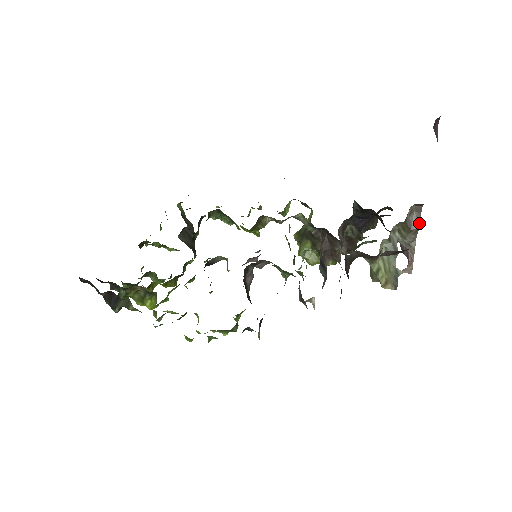
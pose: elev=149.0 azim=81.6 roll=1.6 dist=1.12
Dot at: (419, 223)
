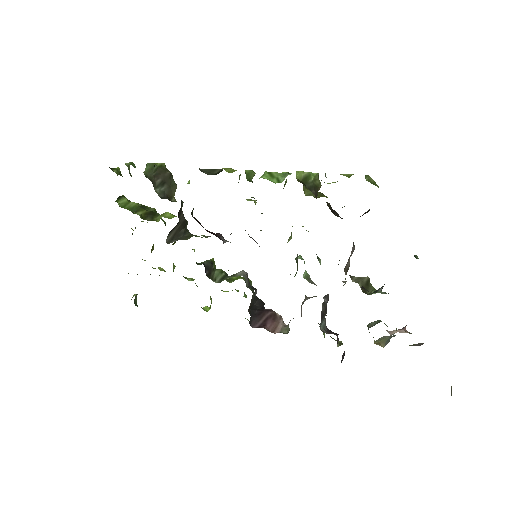
Dot at: (420, 345)
